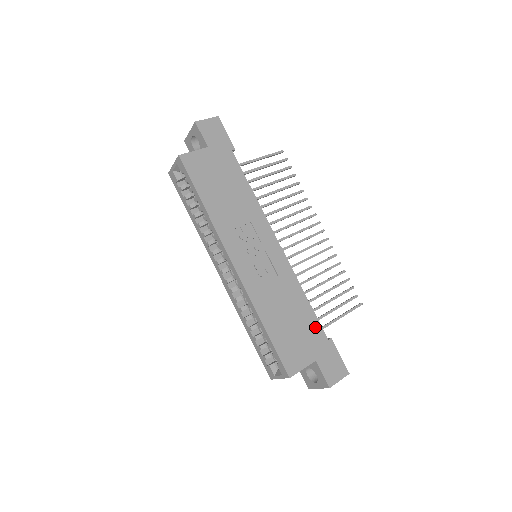
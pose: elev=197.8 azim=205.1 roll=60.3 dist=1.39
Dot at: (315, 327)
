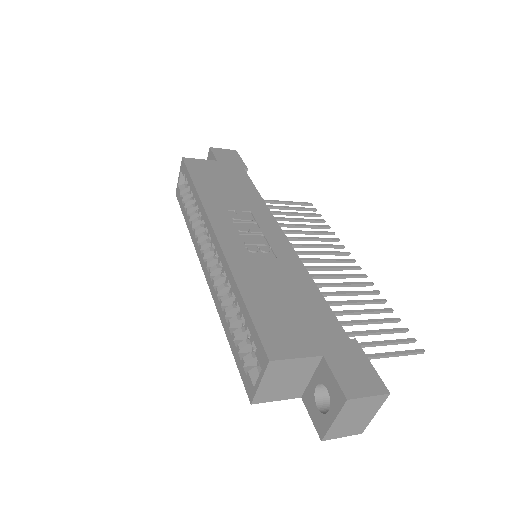
Dot at: (327, 319)
